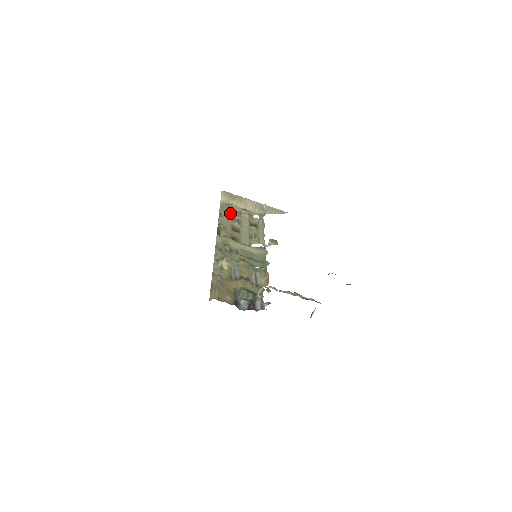
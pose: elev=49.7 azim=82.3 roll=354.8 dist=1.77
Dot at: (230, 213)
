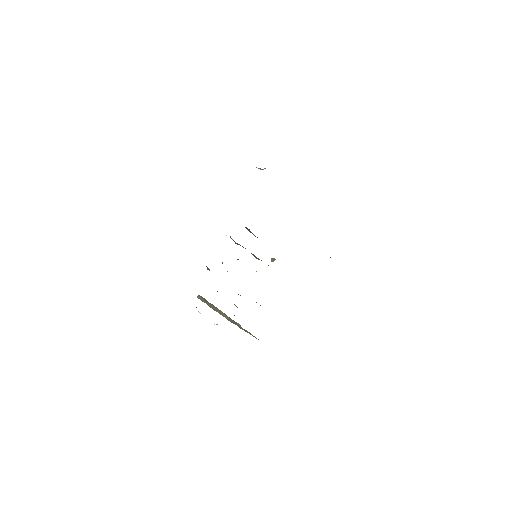
Dot at: occluded
